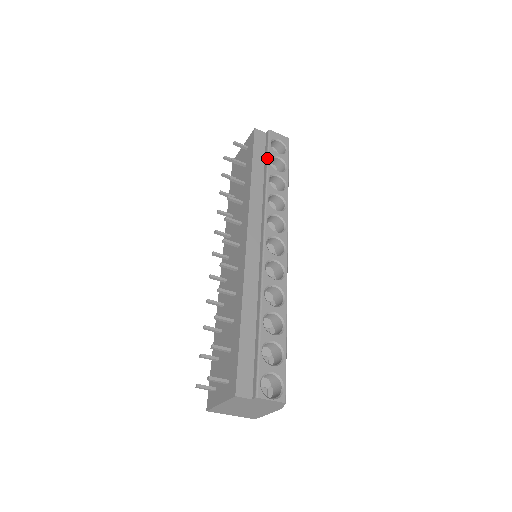
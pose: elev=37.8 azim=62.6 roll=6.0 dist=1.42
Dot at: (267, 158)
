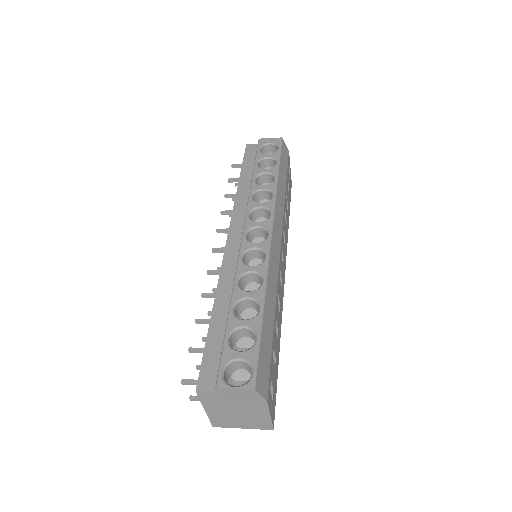
Dot at: (254, 163)
